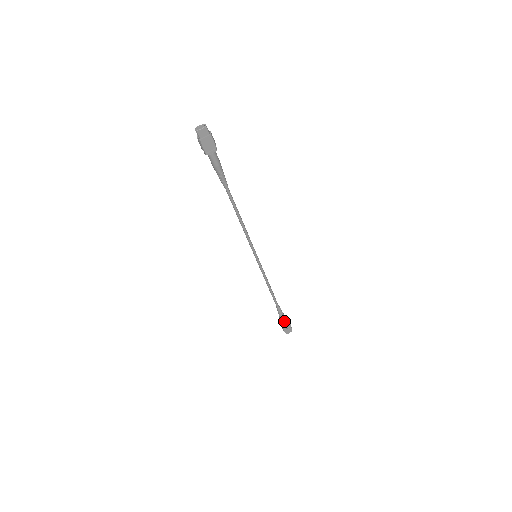
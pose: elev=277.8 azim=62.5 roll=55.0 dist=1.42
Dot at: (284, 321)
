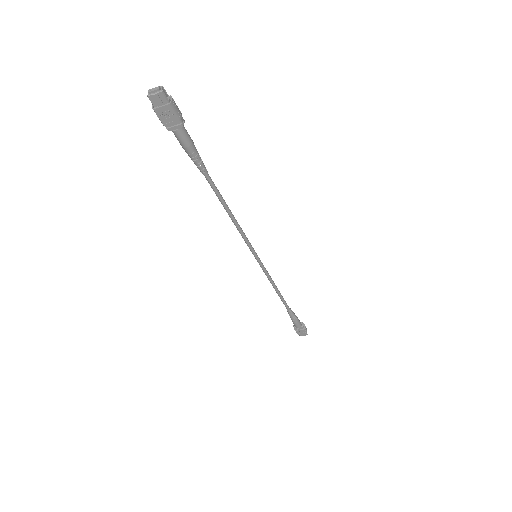
Dot at: (296, 324)
